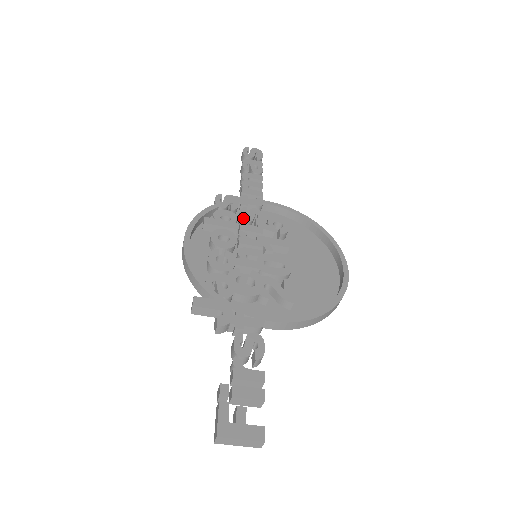
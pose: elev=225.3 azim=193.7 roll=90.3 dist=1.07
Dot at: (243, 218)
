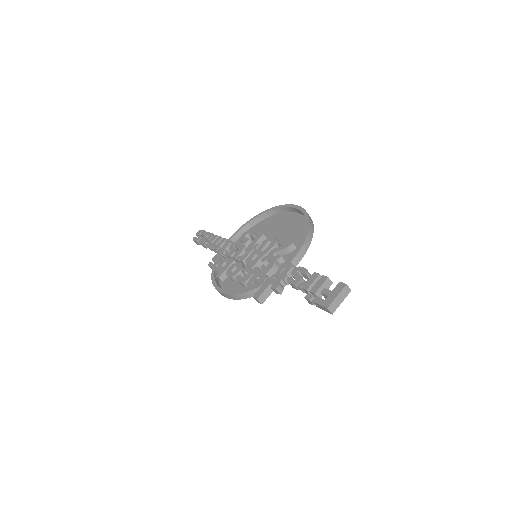
Dot at: (230, 254)
